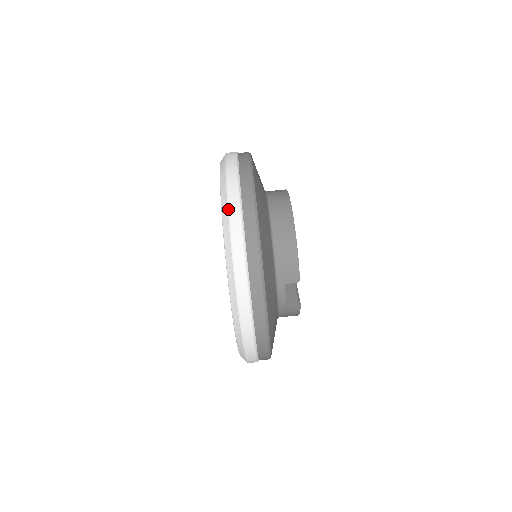
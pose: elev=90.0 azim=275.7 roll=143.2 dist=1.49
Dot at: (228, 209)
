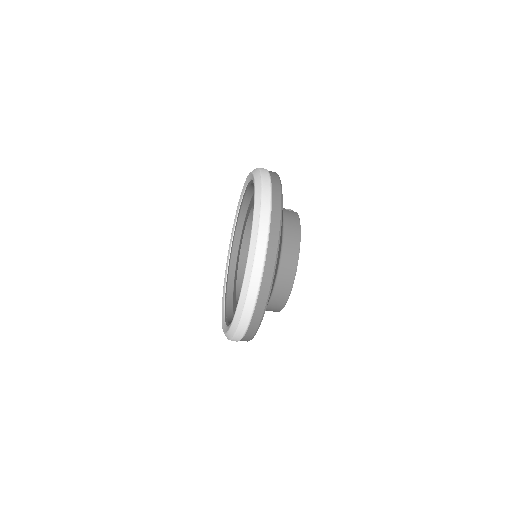
Dot at: (240, 320)
